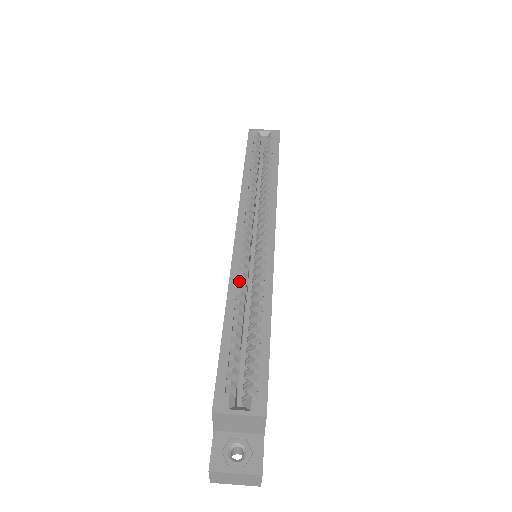
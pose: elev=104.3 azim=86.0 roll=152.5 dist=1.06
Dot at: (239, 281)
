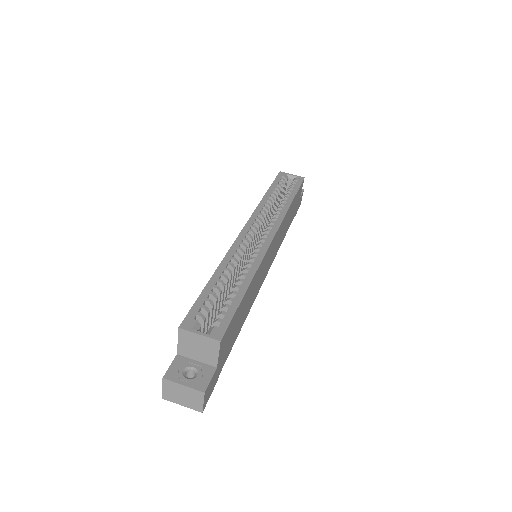
Dot at: (233, 257)
